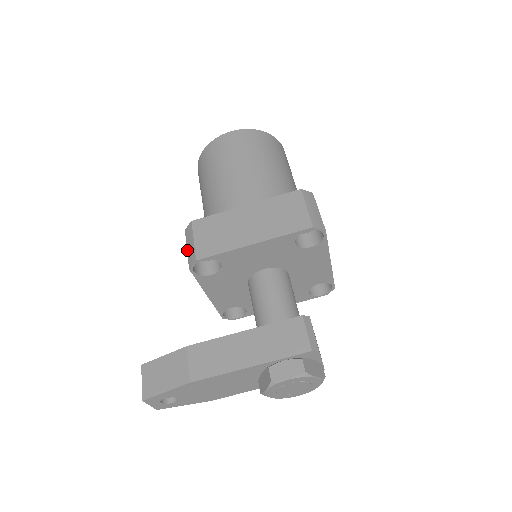
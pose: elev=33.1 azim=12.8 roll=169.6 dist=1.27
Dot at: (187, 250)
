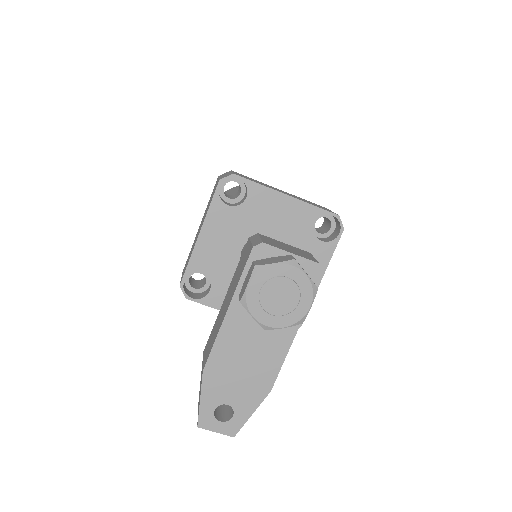
Dot at: occluded
